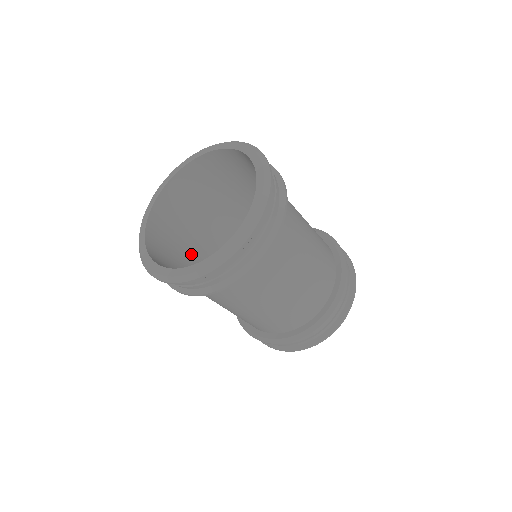
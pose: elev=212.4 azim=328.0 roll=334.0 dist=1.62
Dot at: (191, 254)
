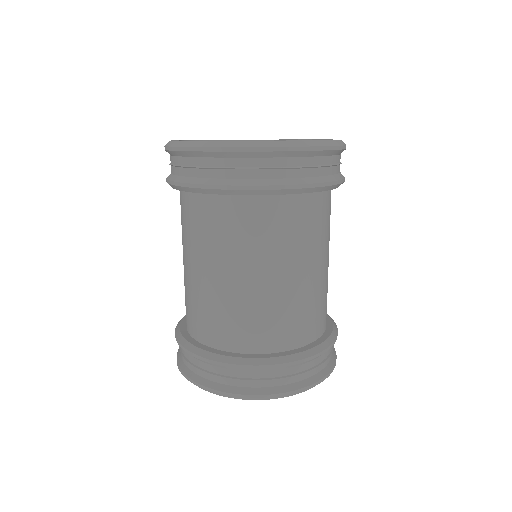
Dot at: occluded
